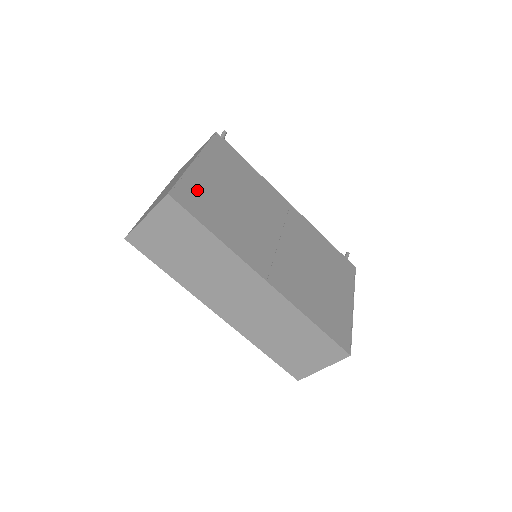
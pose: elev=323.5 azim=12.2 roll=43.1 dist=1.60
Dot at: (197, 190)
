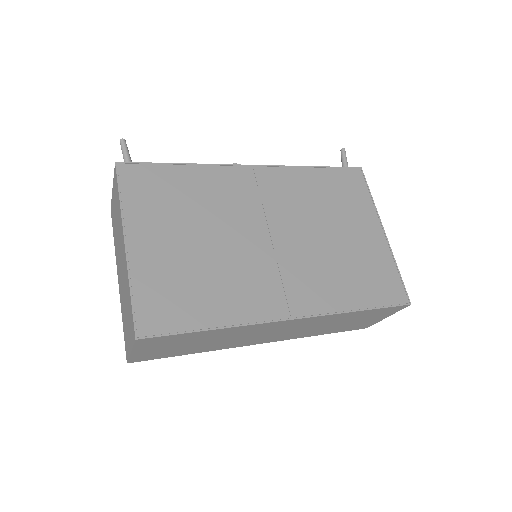
Dot at: (157, 290)
